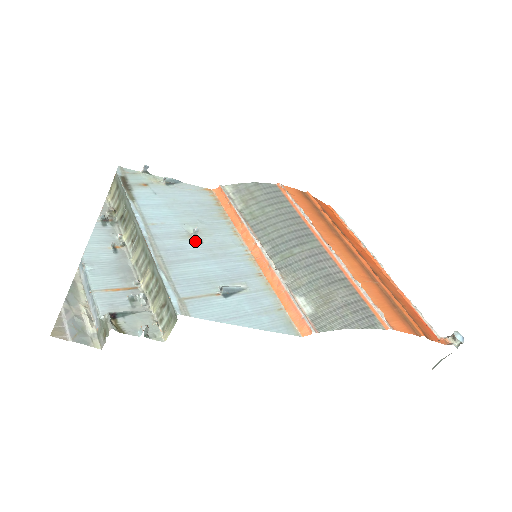
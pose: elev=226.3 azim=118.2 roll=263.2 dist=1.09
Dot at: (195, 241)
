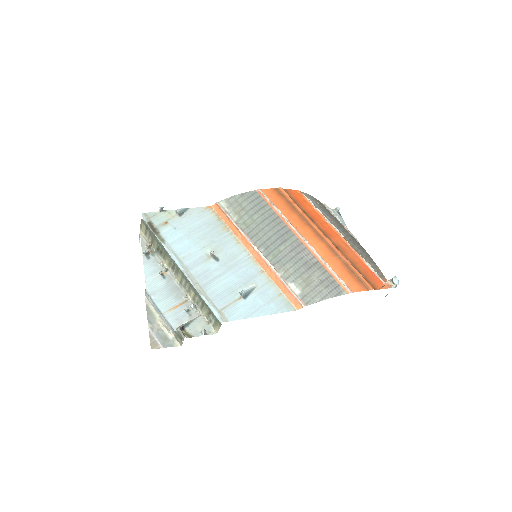
Dot at: (214, 261)
